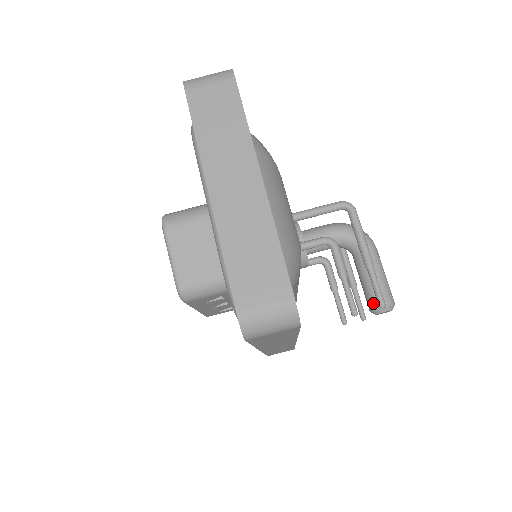
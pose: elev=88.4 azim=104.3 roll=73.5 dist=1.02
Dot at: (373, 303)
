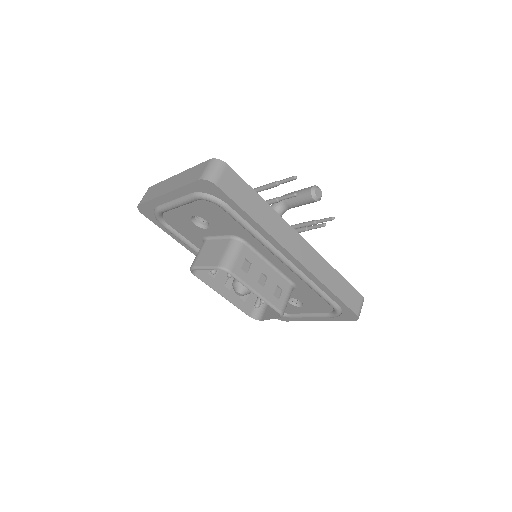
Dot at: (308, 195)
